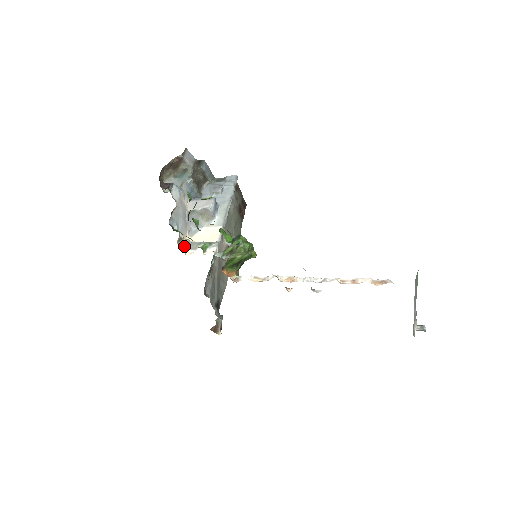
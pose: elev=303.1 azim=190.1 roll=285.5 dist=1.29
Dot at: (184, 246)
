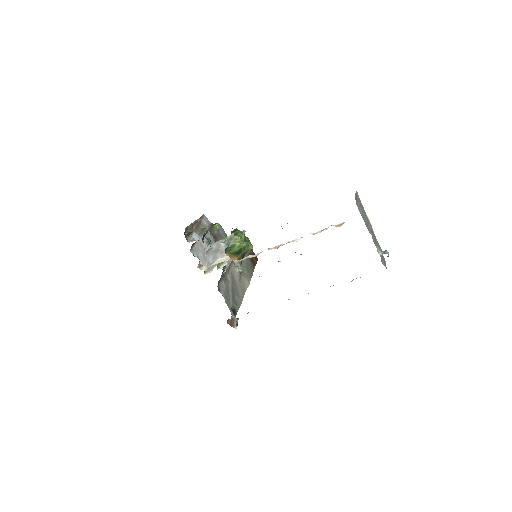
Dot at: occluded
